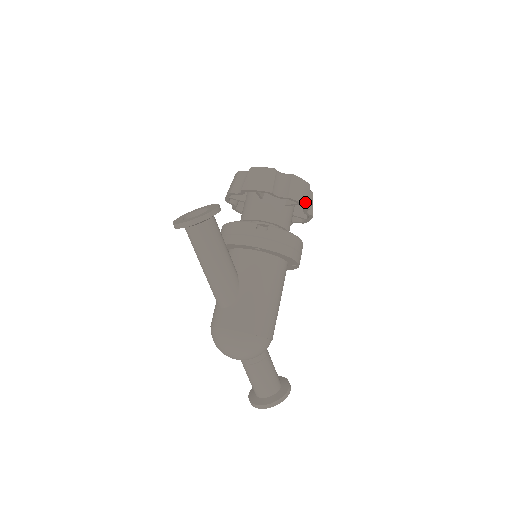
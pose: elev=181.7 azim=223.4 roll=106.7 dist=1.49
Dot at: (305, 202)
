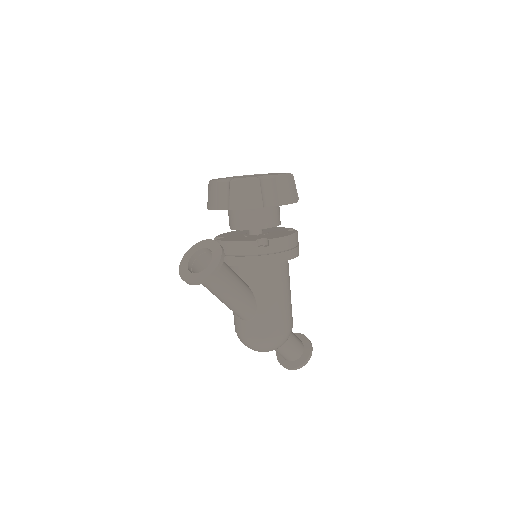
Dot at: (294, 199)
